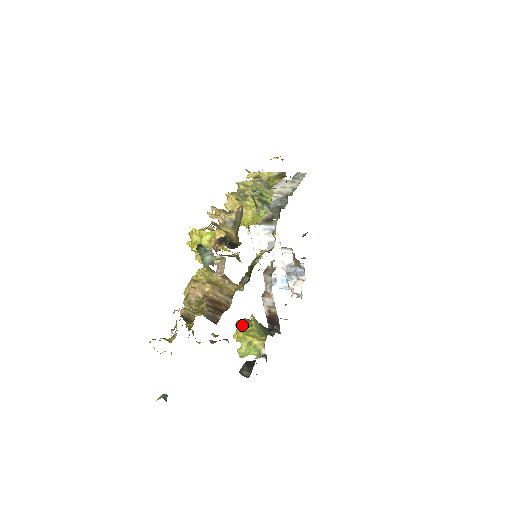
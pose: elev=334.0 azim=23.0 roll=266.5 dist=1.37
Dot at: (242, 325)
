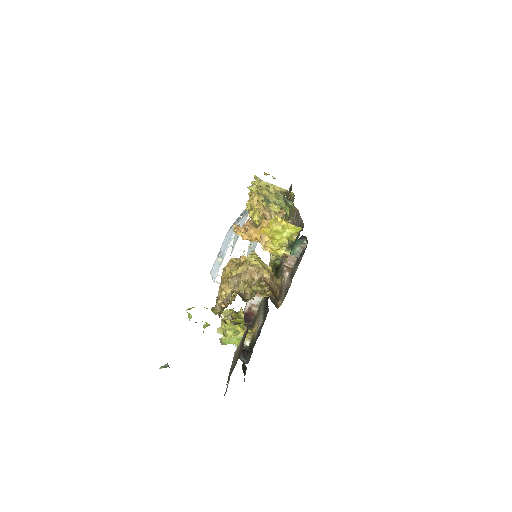
Dot at: (234, 315)
